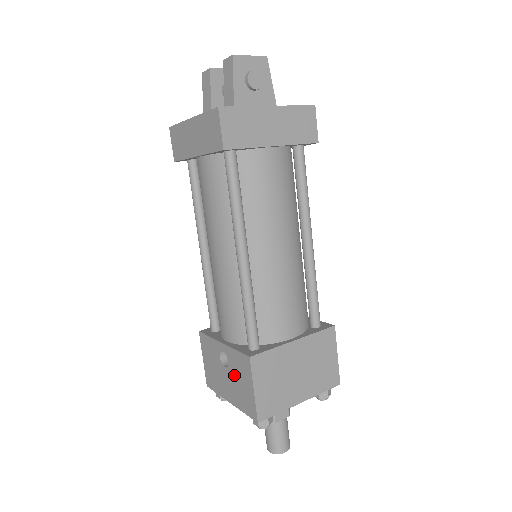
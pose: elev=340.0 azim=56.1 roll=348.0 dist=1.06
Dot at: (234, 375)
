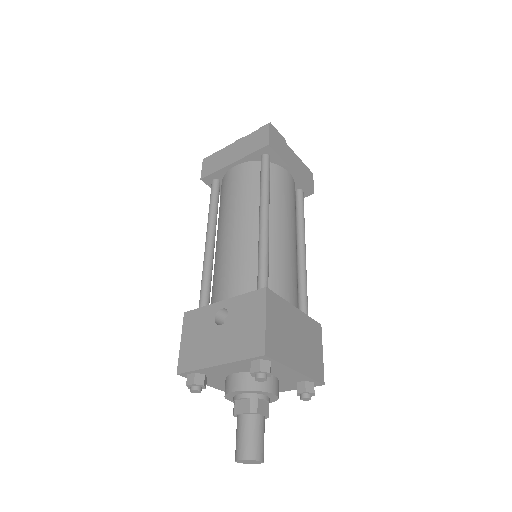
Dot at: (235, 323)
